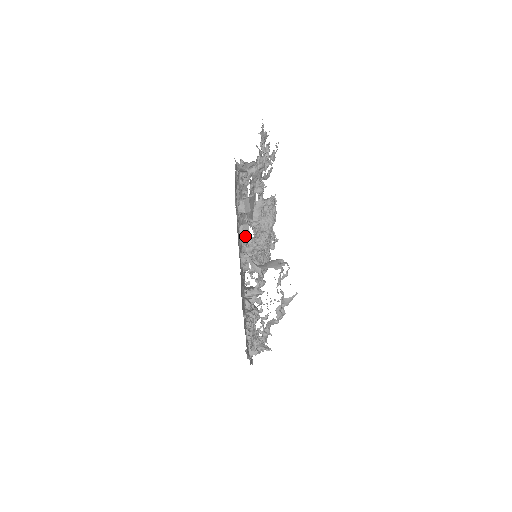
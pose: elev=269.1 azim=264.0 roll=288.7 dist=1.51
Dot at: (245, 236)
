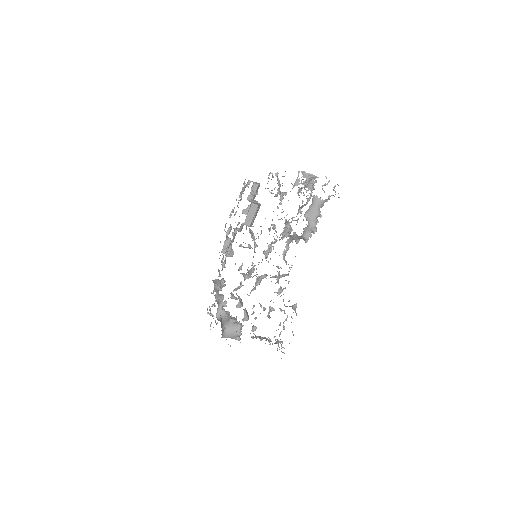
Dot at: occluded
